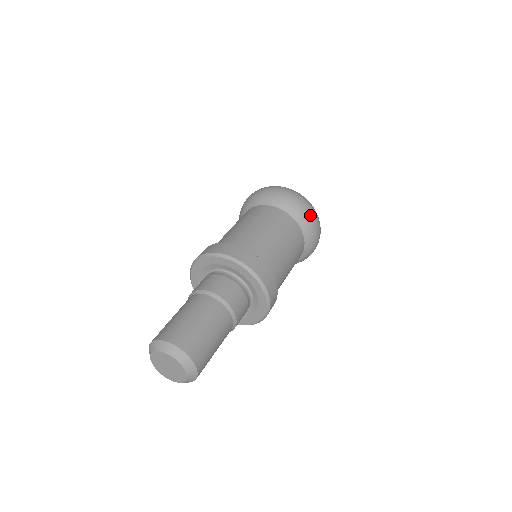
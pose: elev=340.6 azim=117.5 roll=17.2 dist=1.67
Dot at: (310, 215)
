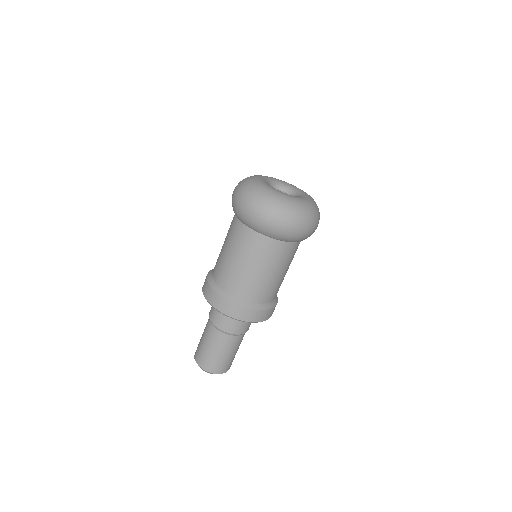
Dot at: (296, 233)
